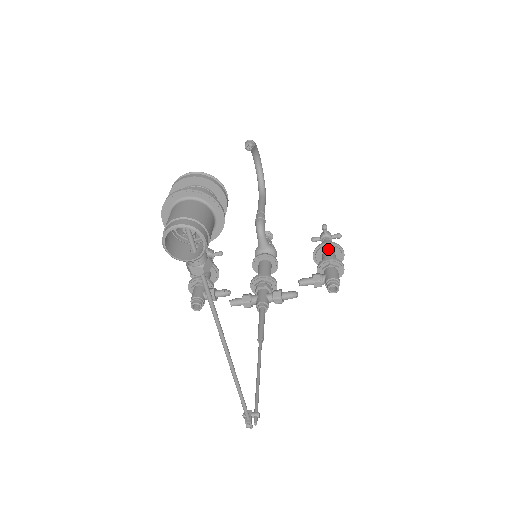
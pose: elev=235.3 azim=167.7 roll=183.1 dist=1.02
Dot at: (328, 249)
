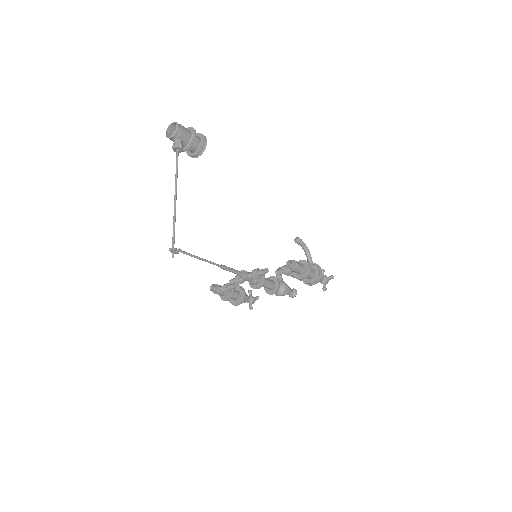
Dot at: occluded
